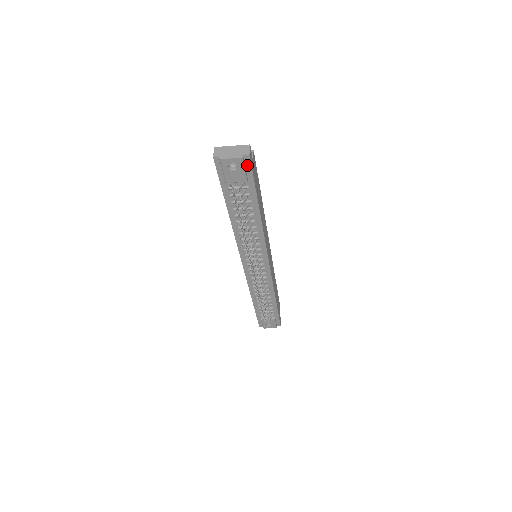
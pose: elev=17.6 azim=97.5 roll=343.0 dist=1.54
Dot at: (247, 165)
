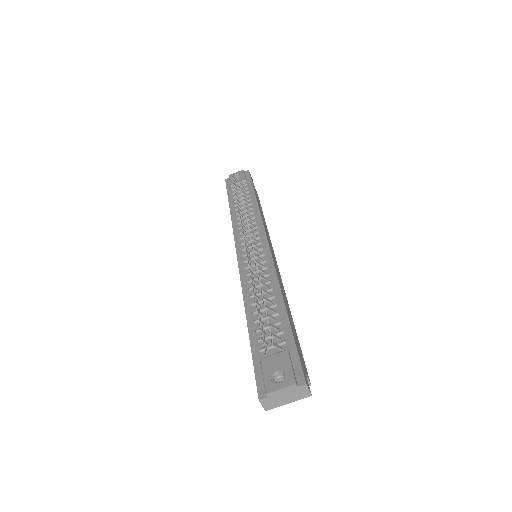
Dot at: (247, 175)
